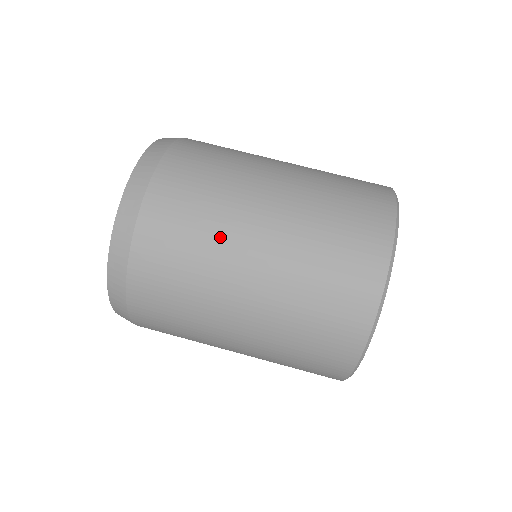
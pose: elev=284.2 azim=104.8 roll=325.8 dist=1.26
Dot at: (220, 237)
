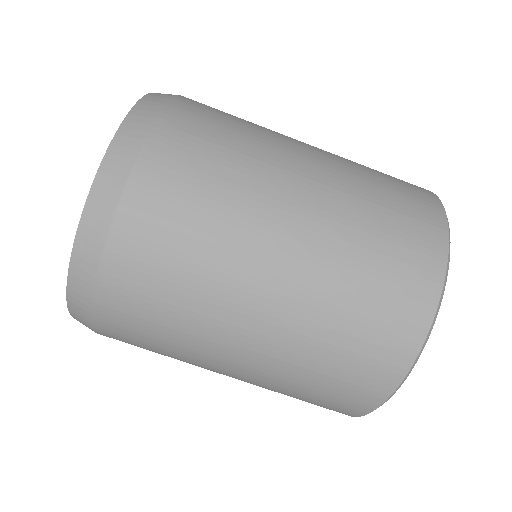
Dot at: occluded
